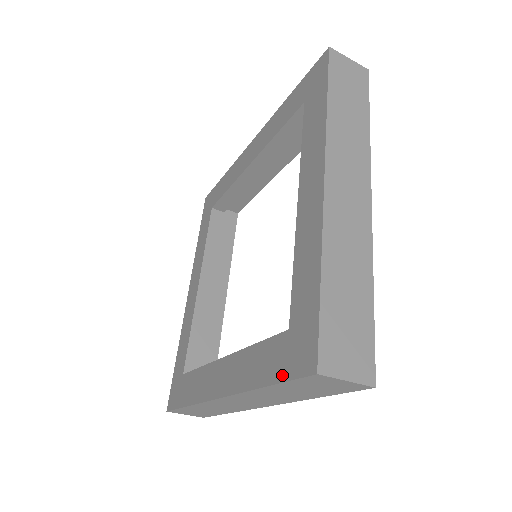
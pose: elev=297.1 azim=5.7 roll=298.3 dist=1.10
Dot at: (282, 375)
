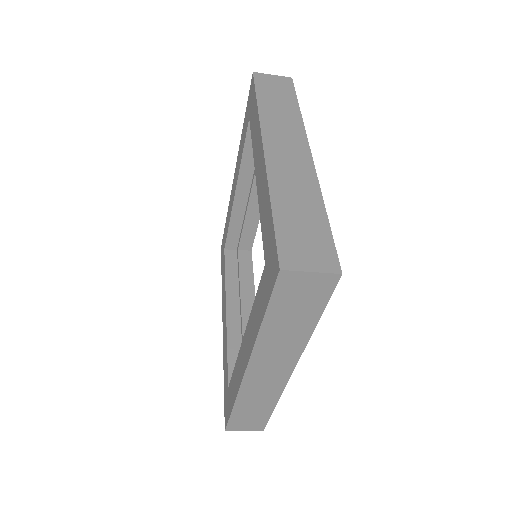
Dot at: (267, 299)
